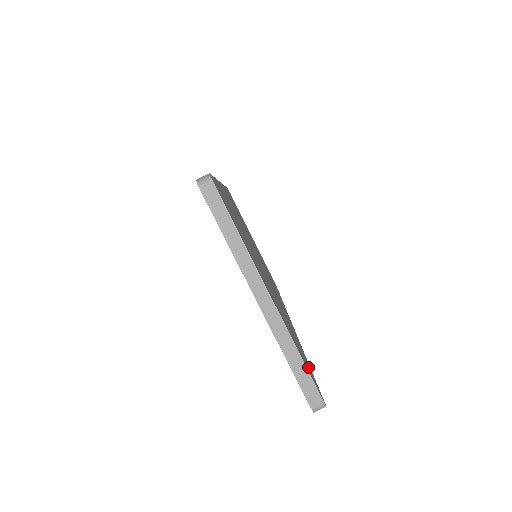
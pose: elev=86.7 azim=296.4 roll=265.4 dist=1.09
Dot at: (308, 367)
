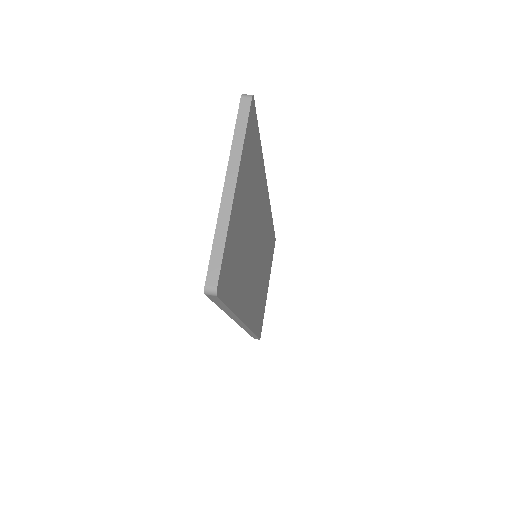
Dot at: (227, 280)
